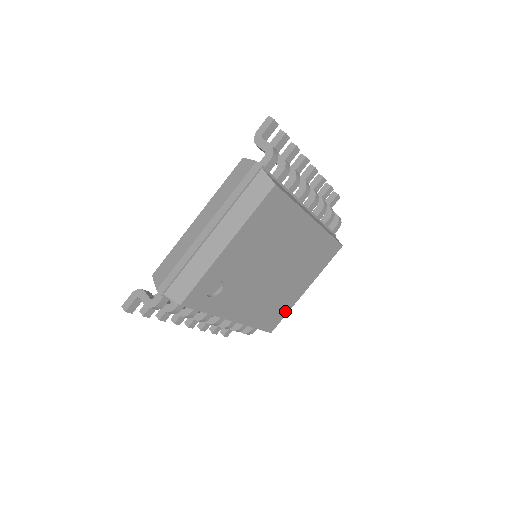
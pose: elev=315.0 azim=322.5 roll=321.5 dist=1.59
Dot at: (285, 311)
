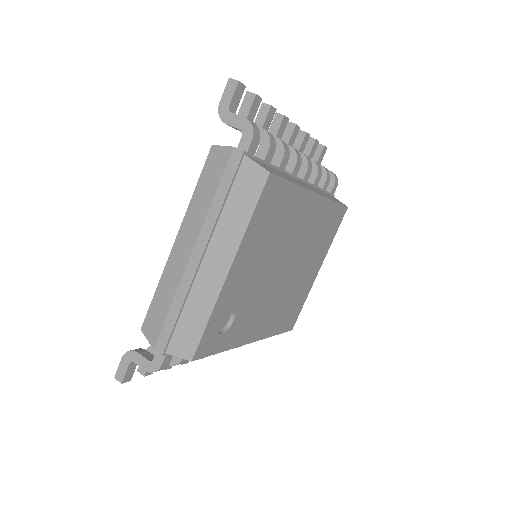
Dot at: (302, 302)
